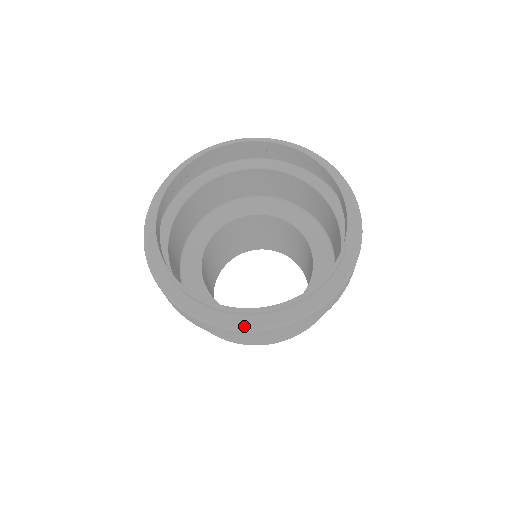
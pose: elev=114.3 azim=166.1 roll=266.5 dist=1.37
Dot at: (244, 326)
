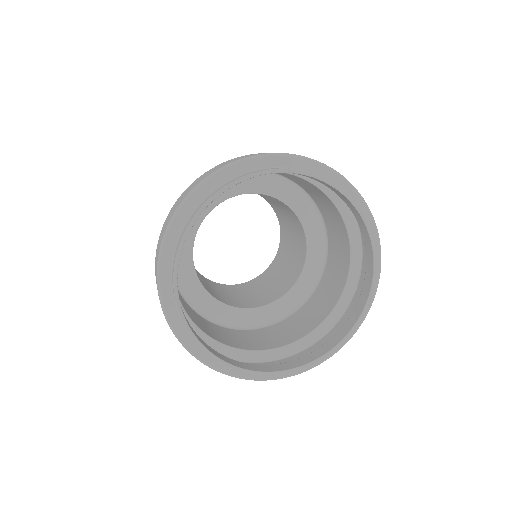
Dot at: (186, 344)
